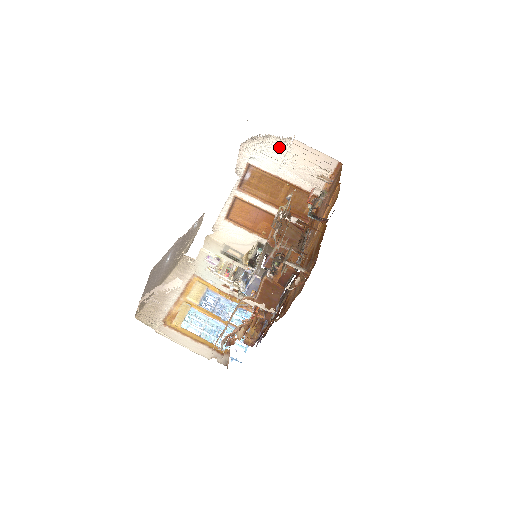
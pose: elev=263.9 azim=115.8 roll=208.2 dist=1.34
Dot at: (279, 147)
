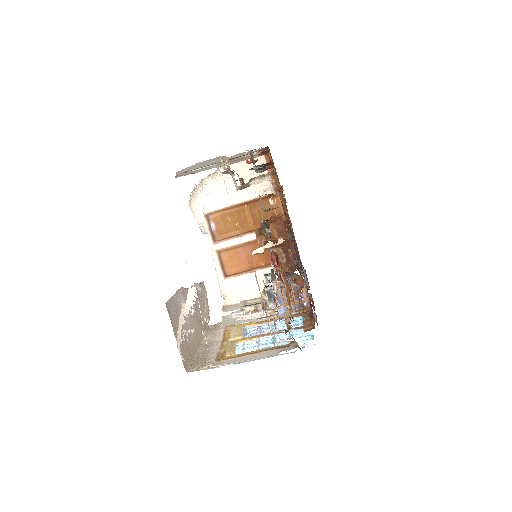
Dot at: (216, 182)
